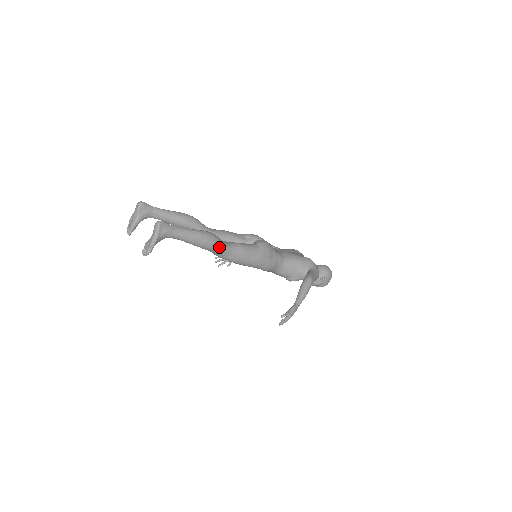
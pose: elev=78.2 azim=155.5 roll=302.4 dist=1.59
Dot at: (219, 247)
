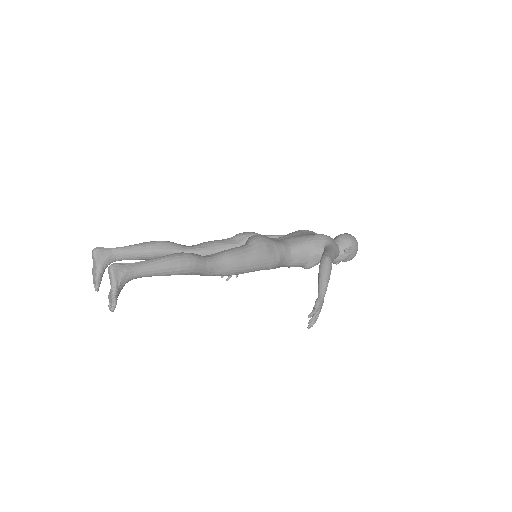
Dot at: (200, 266)
